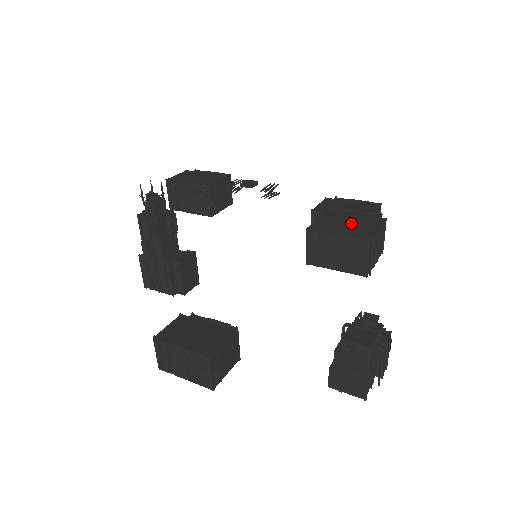
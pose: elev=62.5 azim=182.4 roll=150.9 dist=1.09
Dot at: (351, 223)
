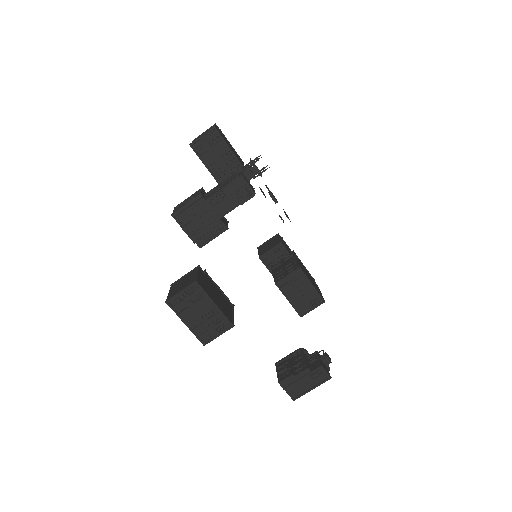
Dot at: occluded
